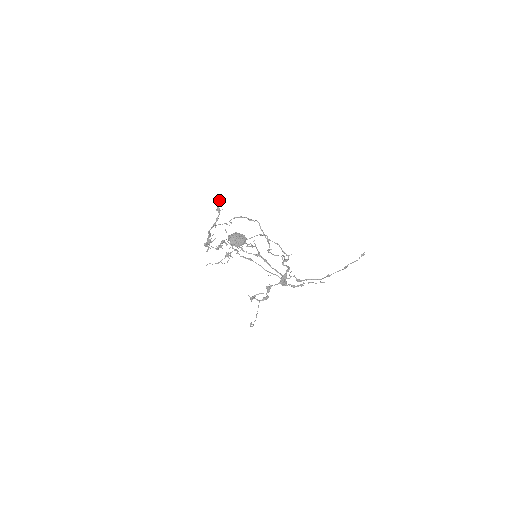
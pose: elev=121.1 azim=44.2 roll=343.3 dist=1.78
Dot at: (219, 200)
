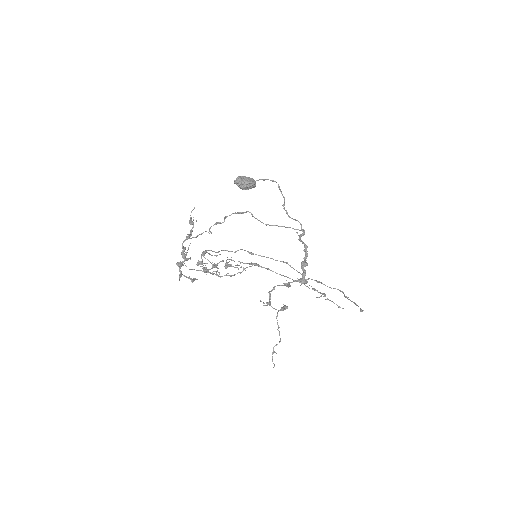
Dot at: occluded
